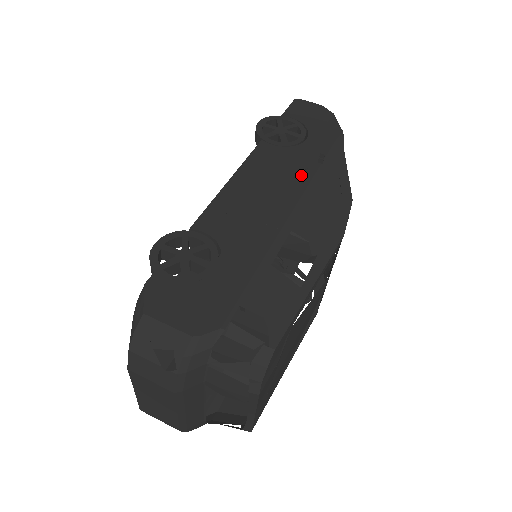
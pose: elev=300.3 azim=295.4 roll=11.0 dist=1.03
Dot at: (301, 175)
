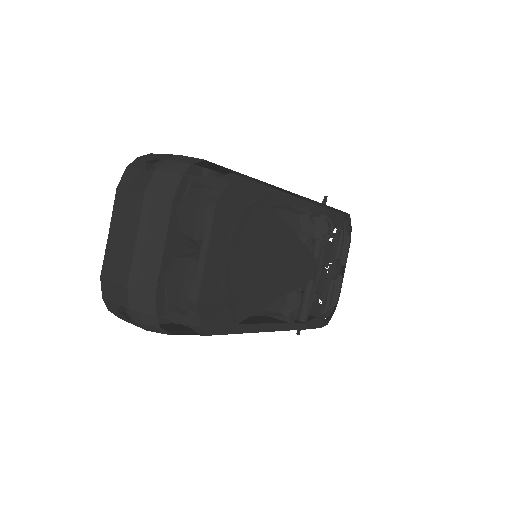
Dot at: occluded
